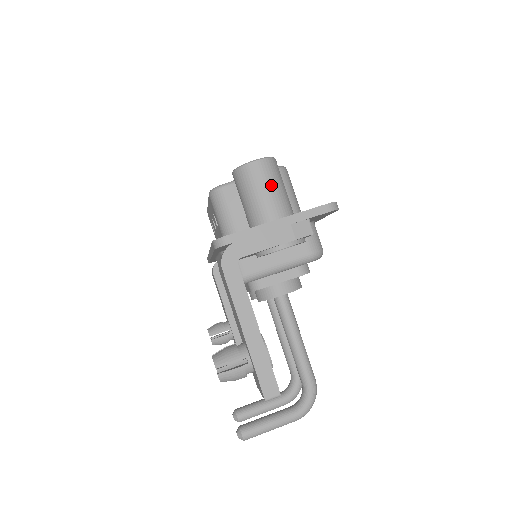
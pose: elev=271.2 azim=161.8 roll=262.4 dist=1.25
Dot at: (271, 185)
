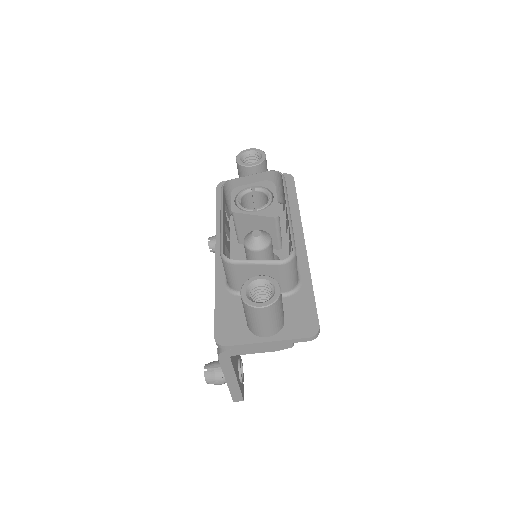
Dot at: (269, 320)
